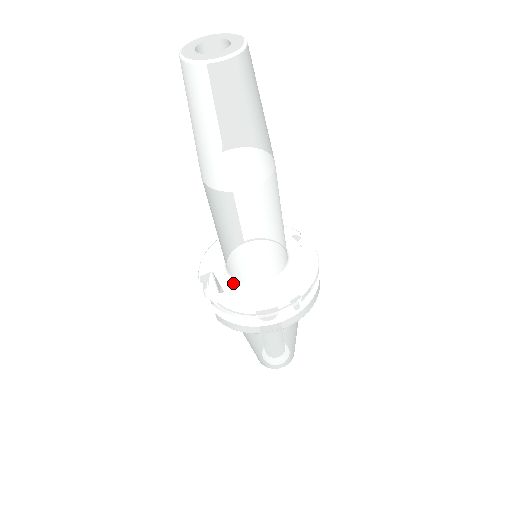
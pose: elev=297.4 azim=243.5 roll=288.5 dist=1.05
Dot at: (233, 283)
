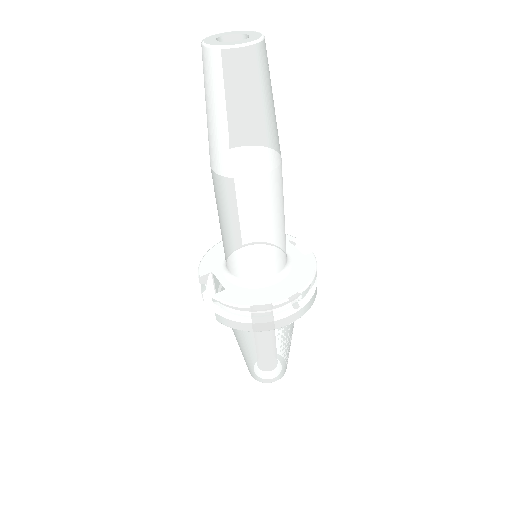
Dot at: (234, 281)
